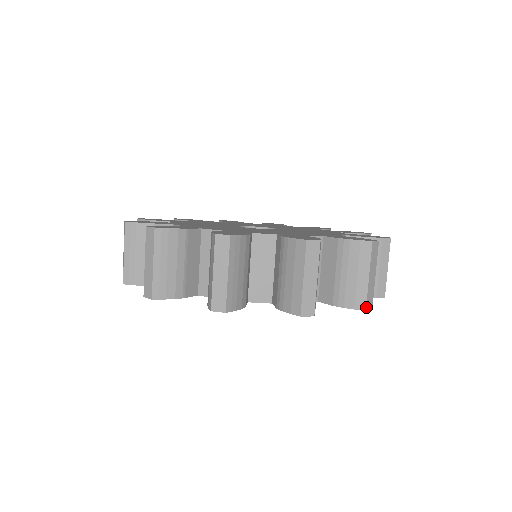
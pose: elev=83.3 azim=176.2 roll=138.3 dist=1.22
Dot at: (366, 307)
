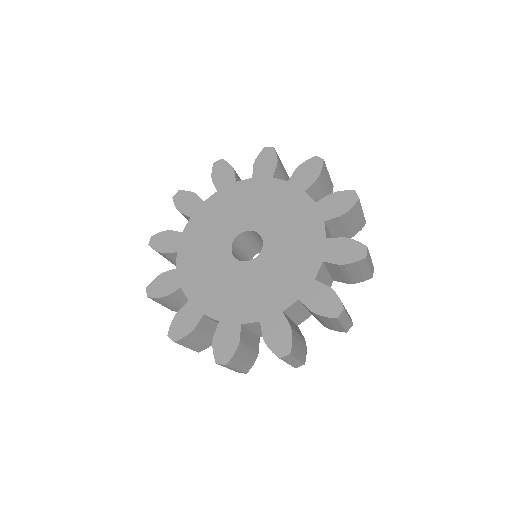
Dot at: occluded
